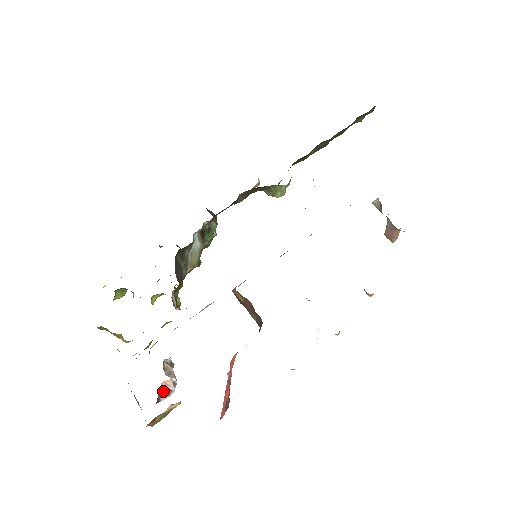
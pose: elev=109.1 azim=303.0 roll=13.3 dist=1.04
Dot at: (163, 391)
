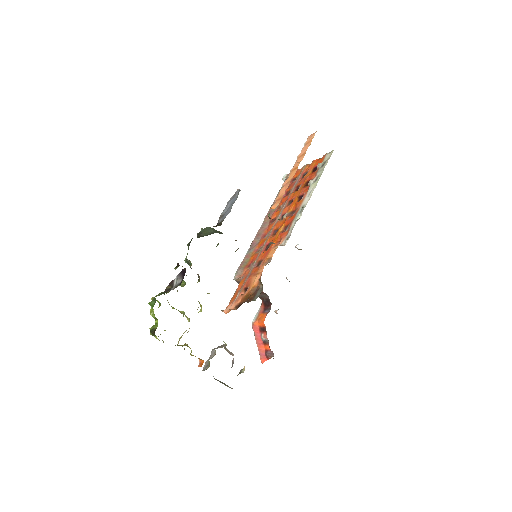
Dot at: (232, 365)
